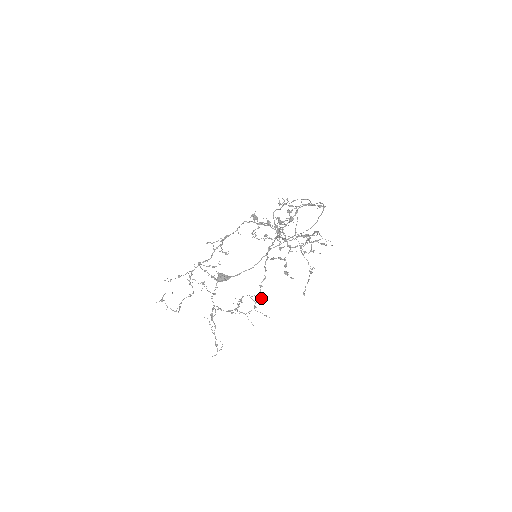
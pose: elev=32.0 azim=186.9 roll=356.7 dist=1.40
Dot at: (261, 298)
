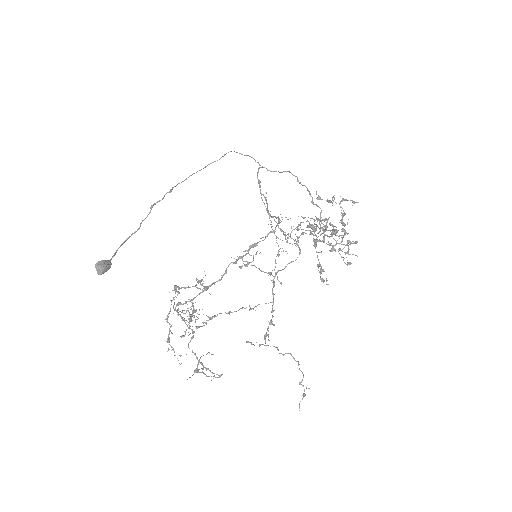
Dot at: (272, 308)
